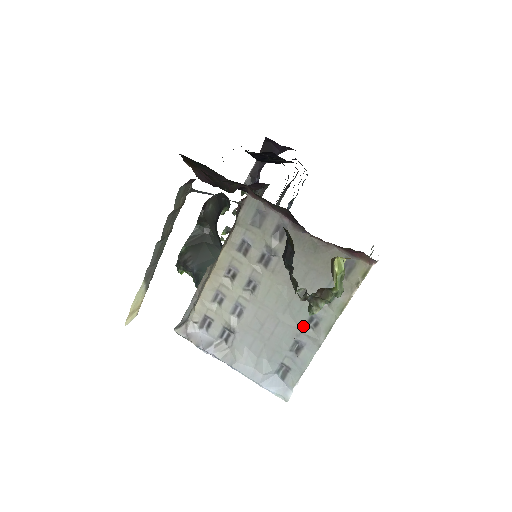
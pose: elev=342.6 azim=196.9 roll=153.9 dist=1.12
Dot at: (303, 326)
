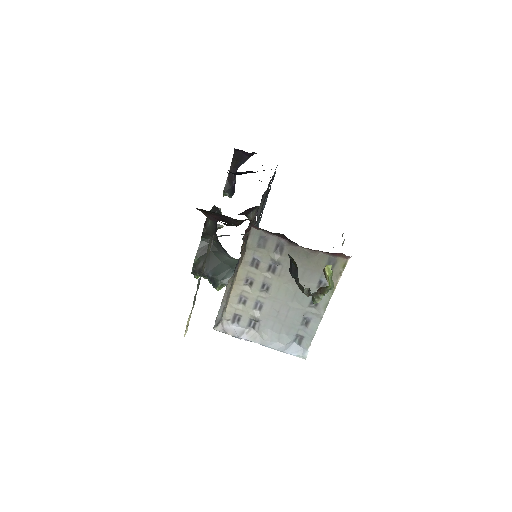
Dot at: (307, 307)
